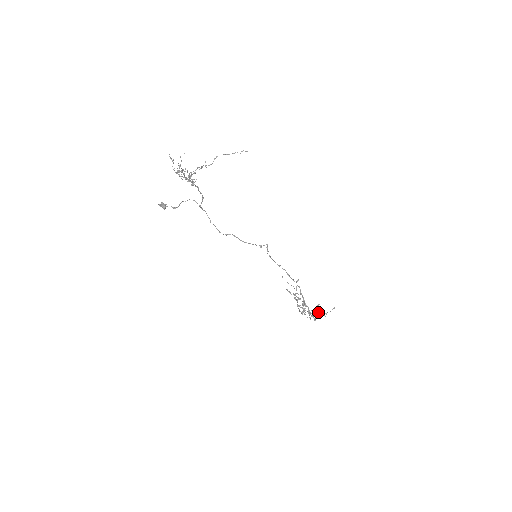
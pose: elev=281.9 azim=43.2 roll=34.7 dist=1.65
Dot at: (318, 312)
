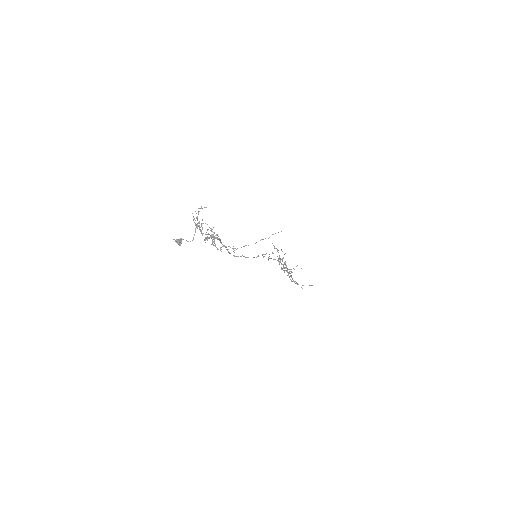
Dot at: (297, 284)
